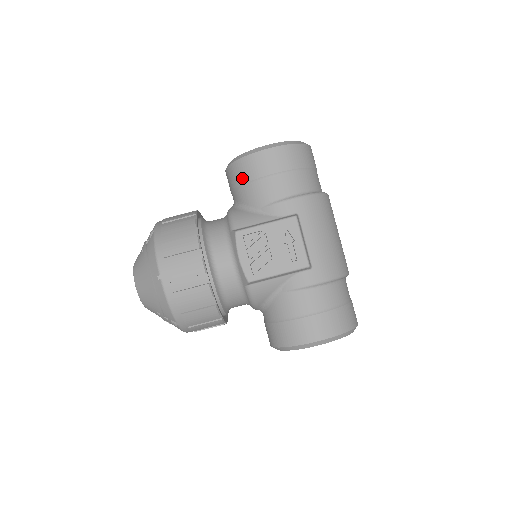
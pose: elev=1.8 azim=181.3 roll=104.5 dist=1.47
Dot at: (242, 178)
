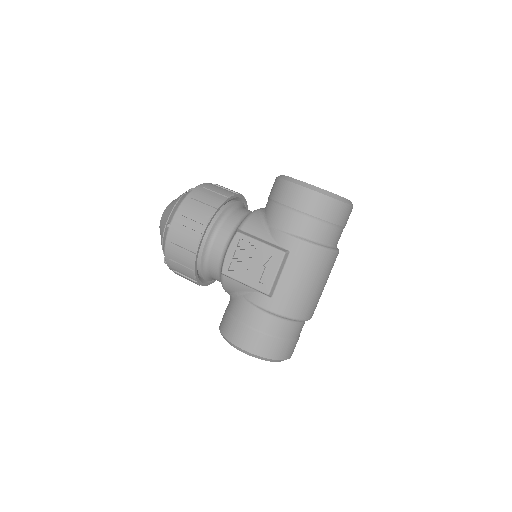
Dot at: (275, 195)
